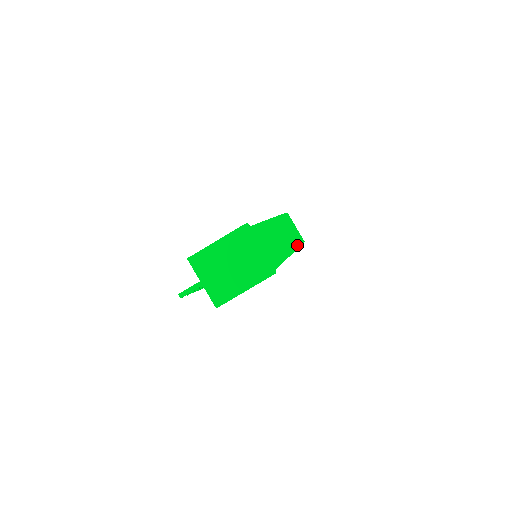
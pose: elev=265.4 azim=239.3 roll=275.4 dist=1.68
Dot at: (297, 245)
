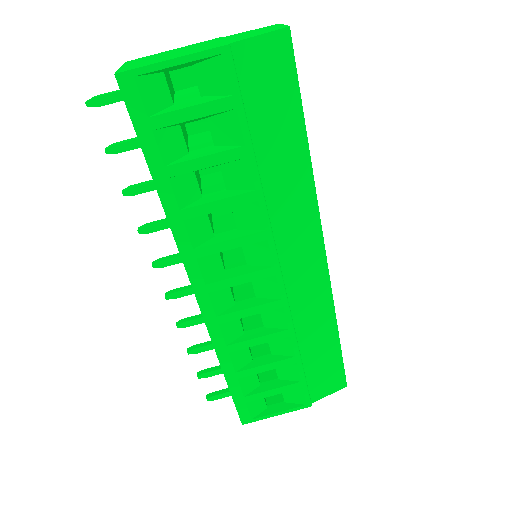
Dot at: (277, 29)
